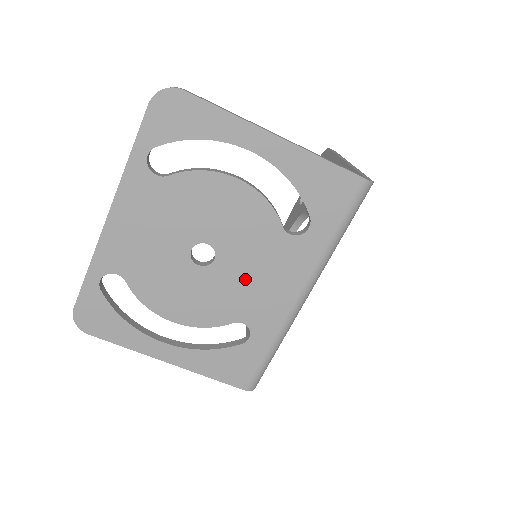
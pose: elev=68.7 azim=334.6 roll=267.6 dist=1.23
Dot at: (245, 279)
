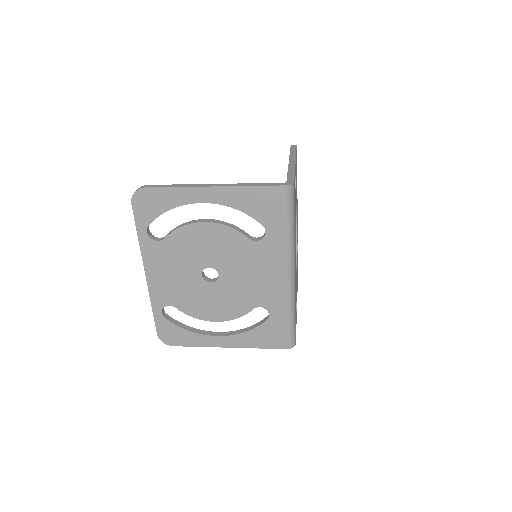
Dot at: (244, 279)
